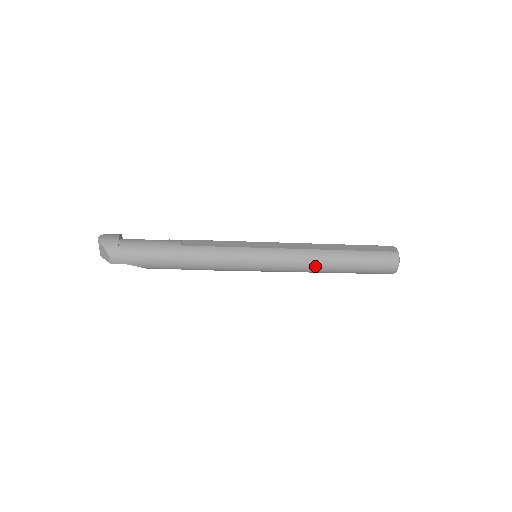
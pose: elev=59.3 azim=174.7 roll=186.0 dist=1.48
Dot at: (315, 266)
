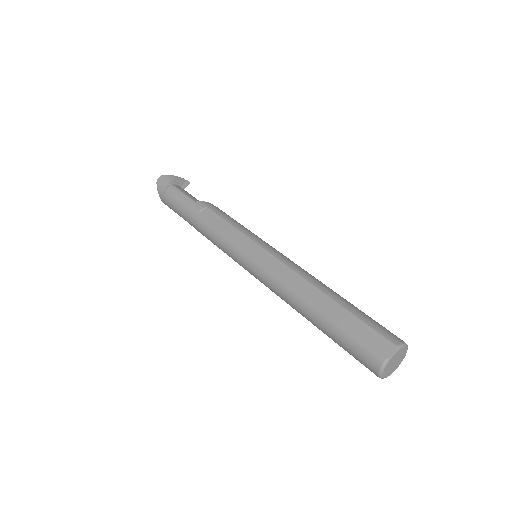
Dot at: (290, 305)
